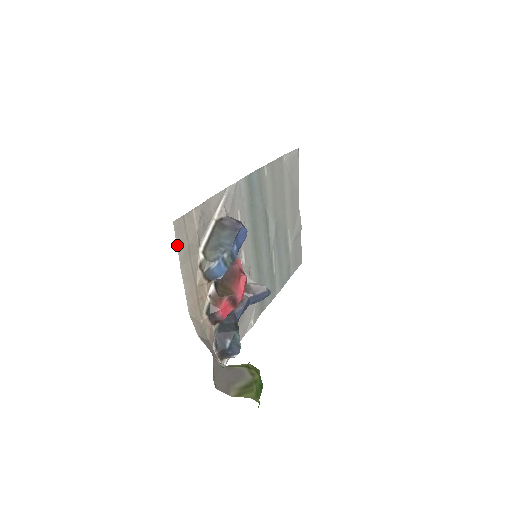
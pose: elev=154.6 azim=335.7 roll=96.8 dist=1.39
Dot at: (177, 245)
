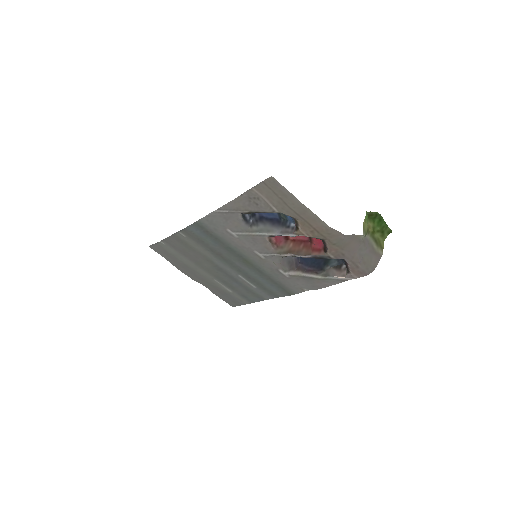
Dot at: (286, 190)
